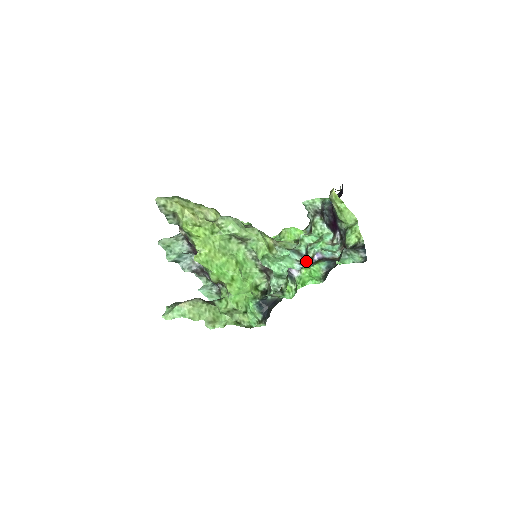
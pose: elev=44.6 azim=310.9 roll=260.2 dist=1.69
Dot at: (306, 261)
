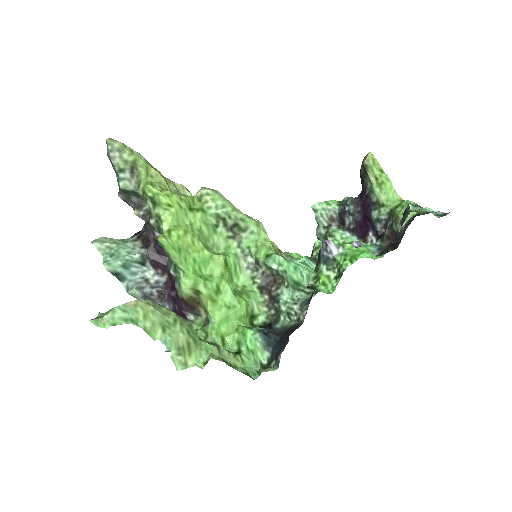
Dot at: occluded
